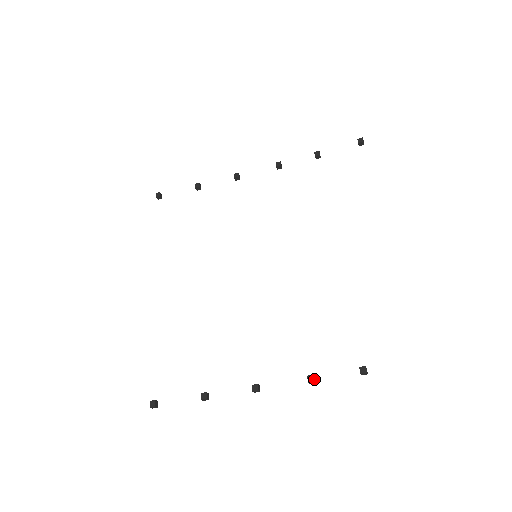
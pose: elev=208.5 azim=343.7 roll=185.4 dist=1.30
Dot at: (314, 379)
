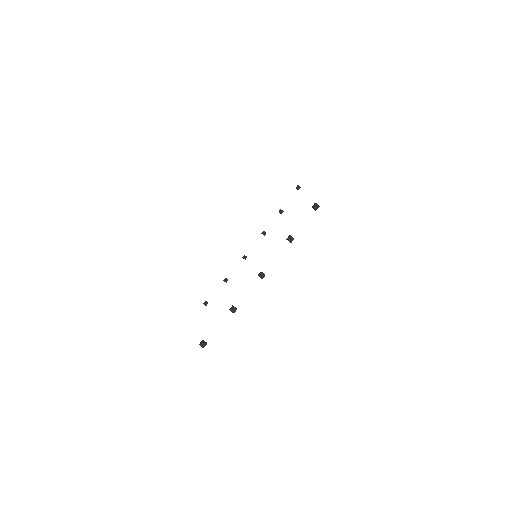
Dot at: (290, 235)
